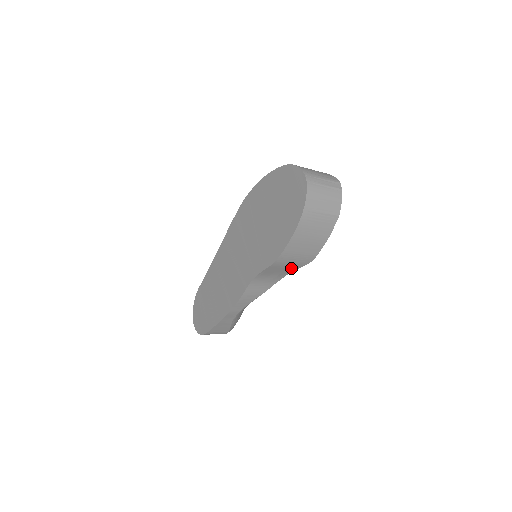
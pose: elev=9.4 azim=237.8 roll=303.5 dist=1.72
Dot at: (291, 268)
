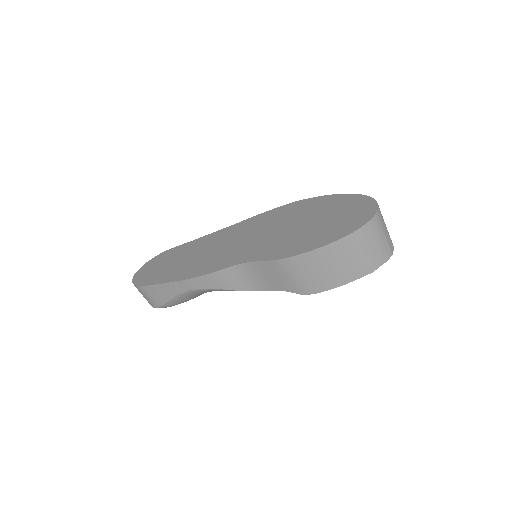
Dot at: (285, 284)
